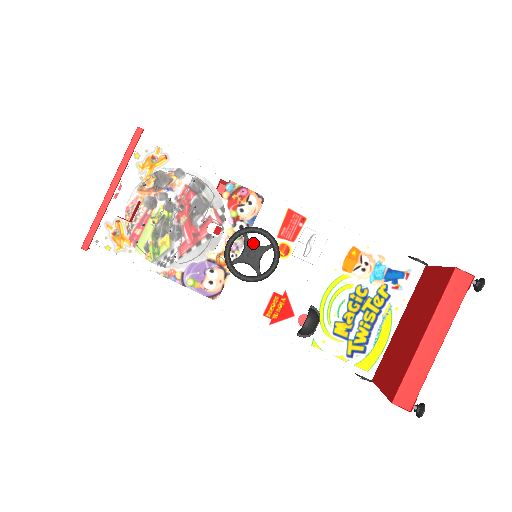
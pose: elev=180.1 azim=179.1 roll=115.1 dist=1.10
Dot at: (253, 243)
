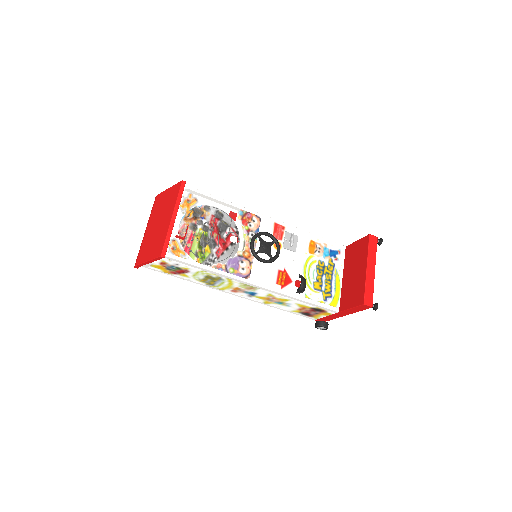
Dot at: (265, 241)
